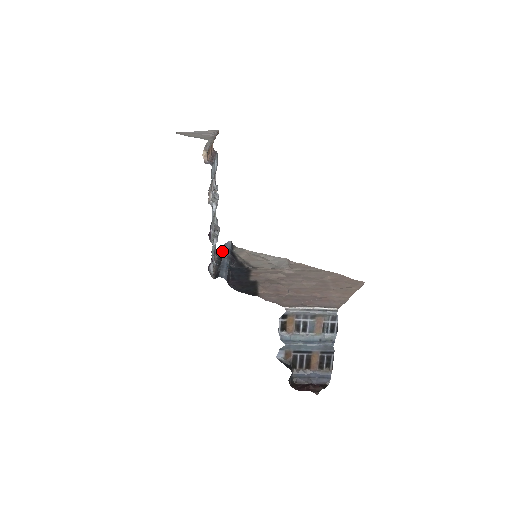
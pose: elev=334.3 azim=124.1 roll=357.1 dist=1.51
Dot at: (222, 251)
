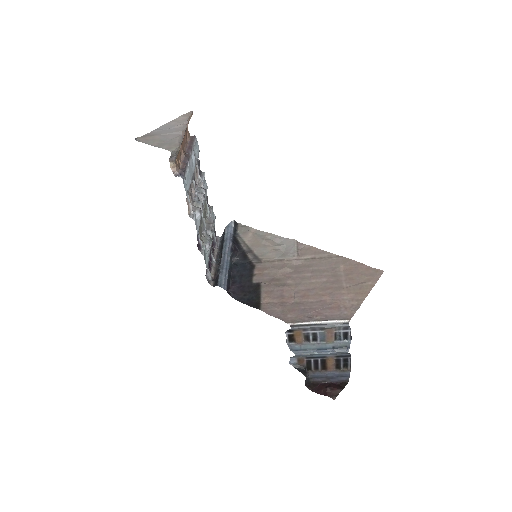
Dot at: (223, 239)
